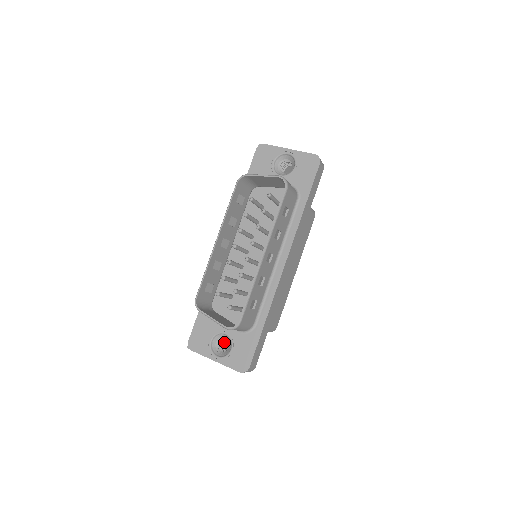
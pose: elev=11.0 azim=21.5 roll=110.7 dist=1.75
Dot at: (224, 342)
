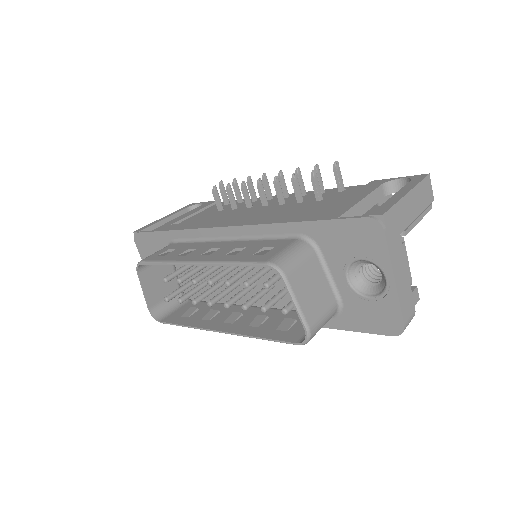
Dot at: occluded
